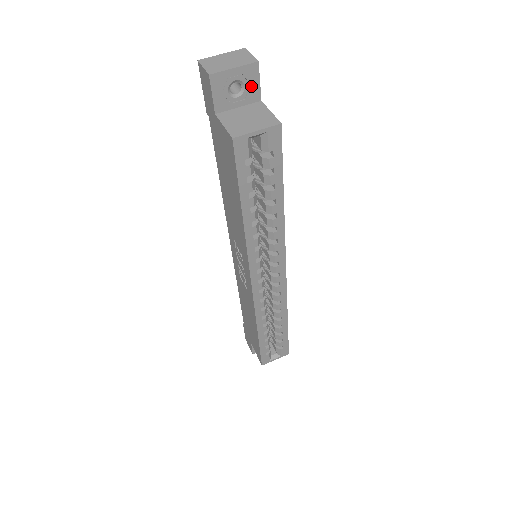
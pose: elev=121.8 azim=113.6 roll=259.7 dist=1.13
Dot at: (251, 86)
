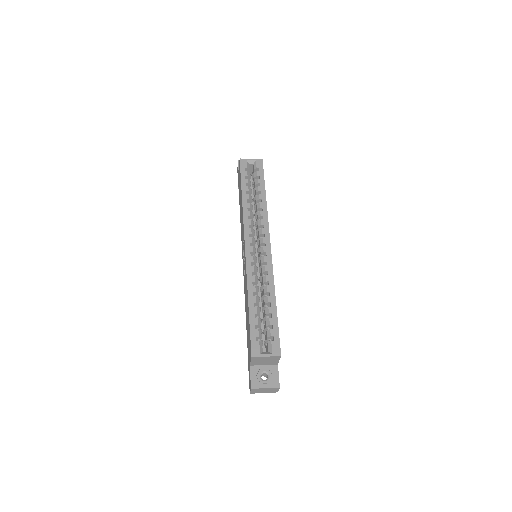
Dot at: occluded
